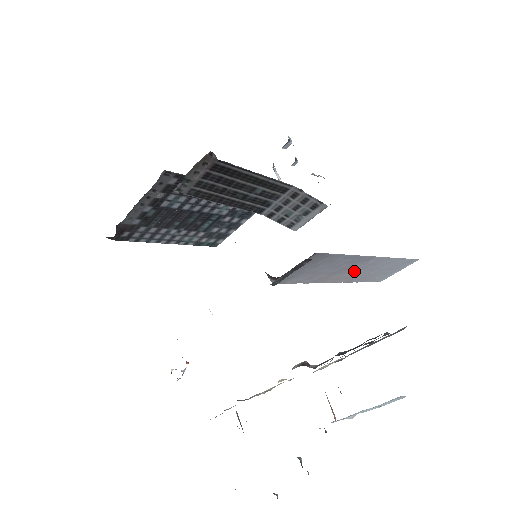
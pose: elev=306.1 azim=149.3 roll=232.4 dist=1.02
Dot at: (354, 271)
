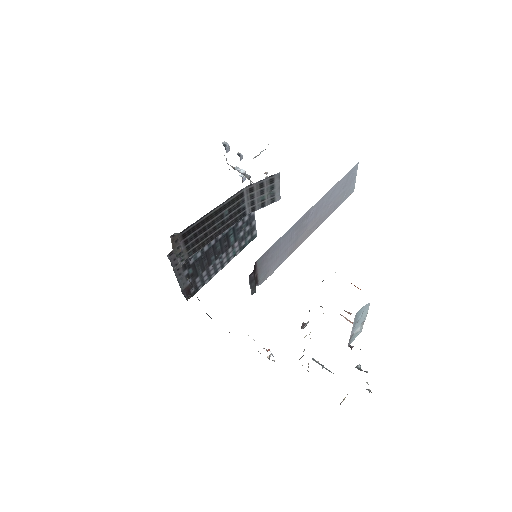
Dot at: (312, 222)
